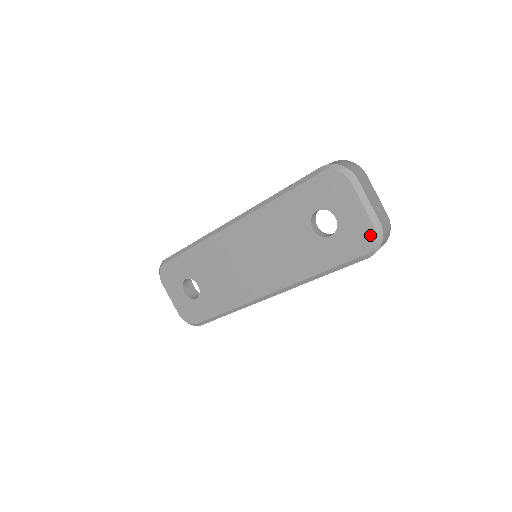
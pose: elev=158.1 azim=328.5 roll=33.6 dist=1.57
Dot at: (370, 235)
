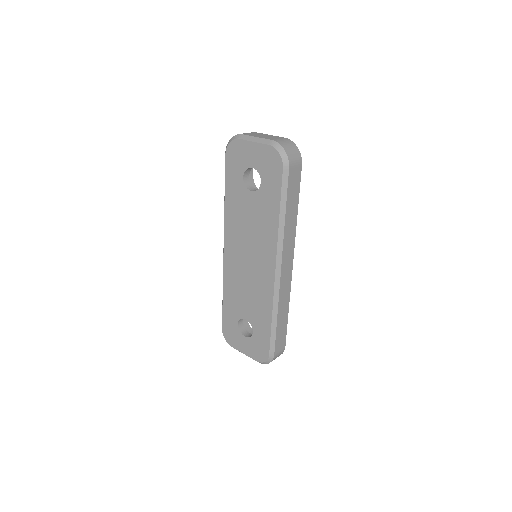
Dot at: (273, 152)
